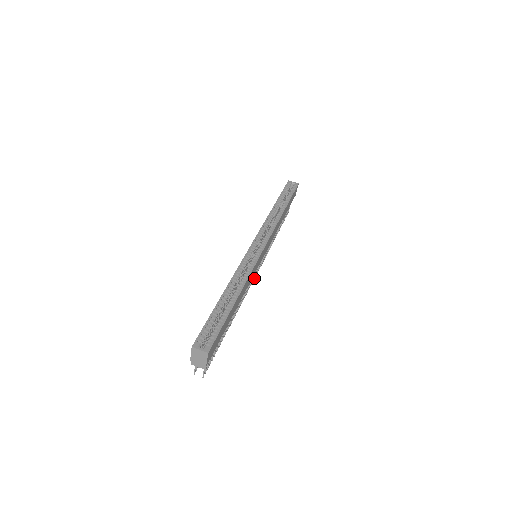
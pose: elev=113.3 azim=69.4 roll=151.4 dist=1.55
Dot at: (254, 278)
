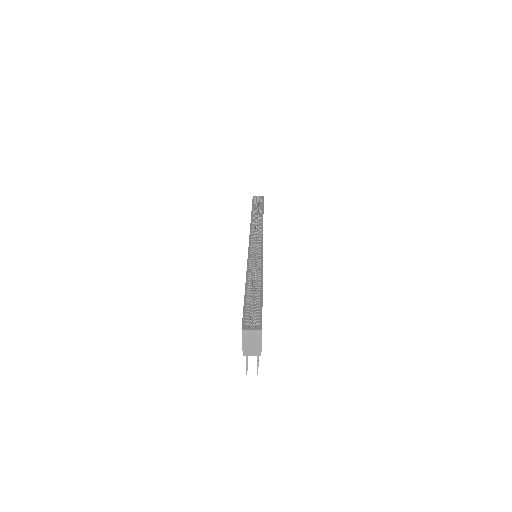
Dot at: occluded
